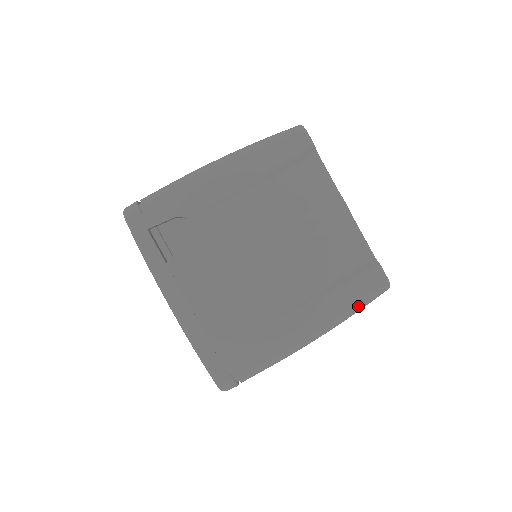
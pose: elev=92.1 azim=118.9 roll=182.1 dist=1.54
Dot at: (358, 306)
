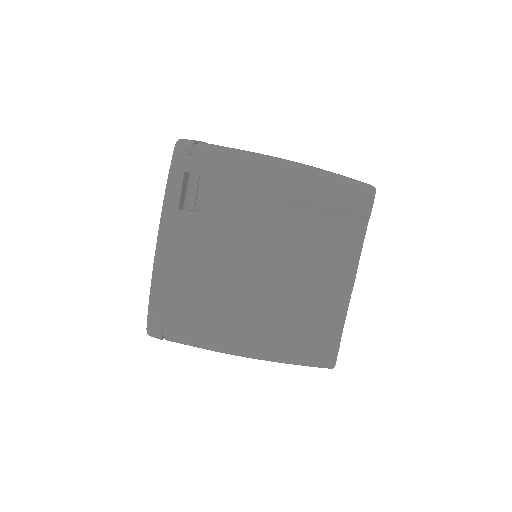
Dot at: (296, 362)
